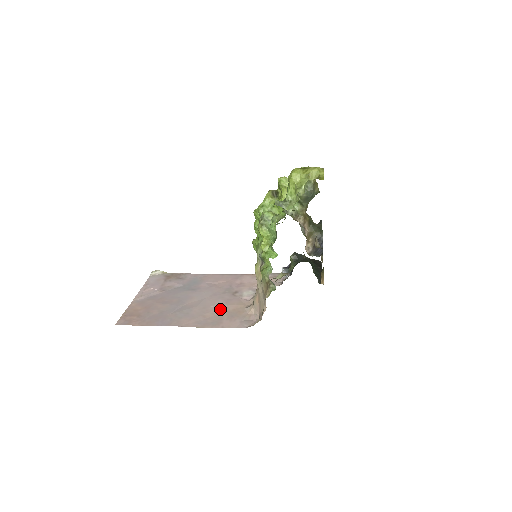
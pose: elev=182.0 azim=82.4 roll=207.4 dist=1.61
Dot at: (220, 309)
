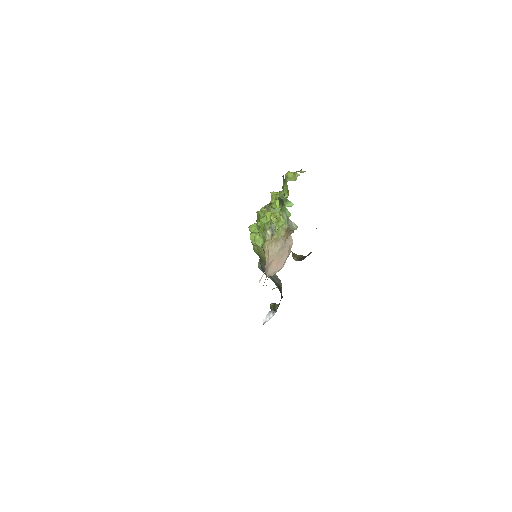
Dot at: occluded
